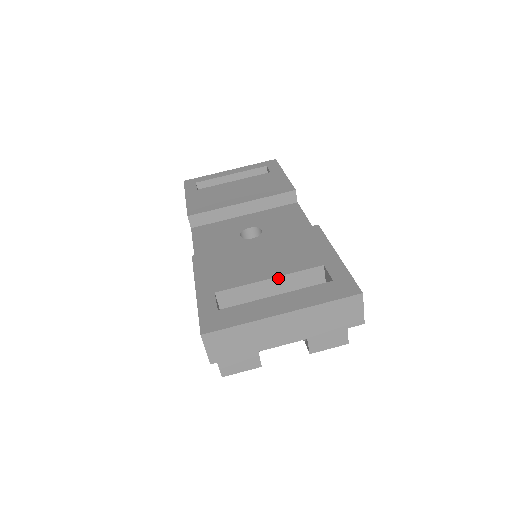
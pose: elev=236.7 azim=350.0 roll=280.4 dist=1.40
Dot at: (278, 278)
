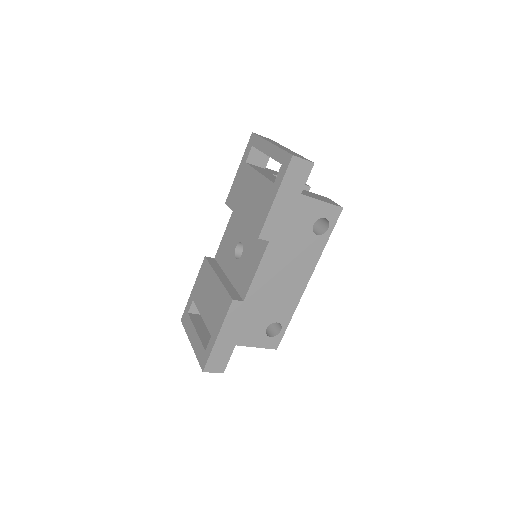
Dot at: (204, 320)
